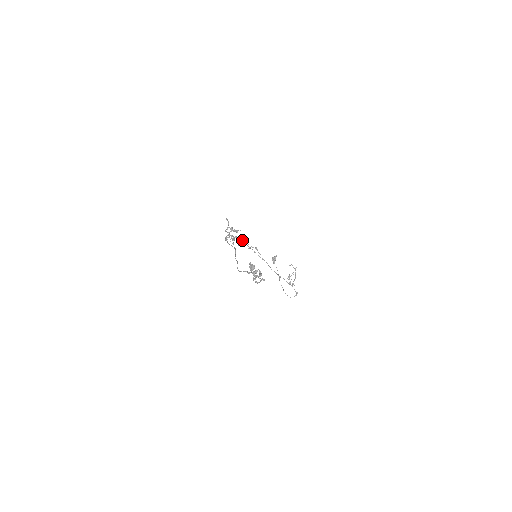
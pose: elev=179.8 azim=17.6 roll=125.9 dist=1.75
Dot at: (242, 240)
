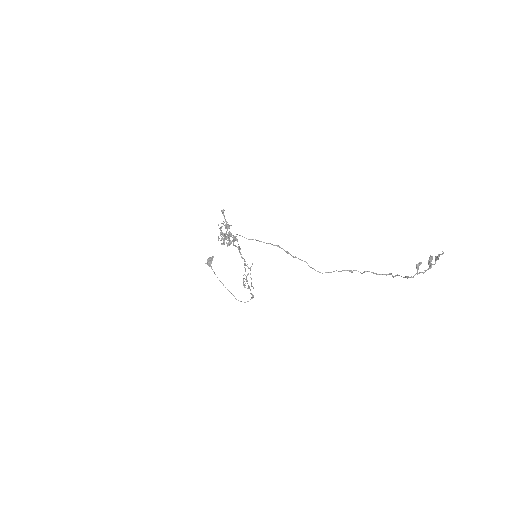
Dot at: (235, 238)
